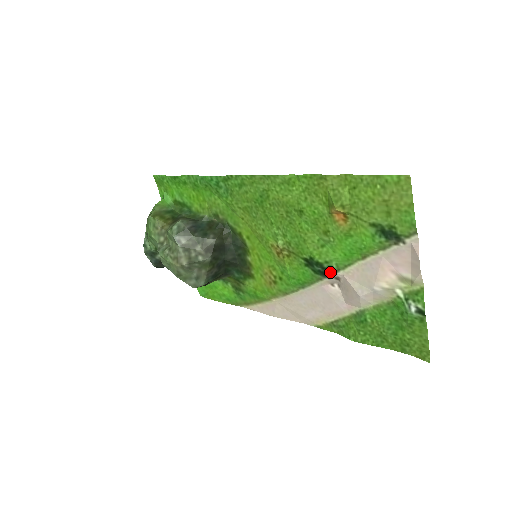
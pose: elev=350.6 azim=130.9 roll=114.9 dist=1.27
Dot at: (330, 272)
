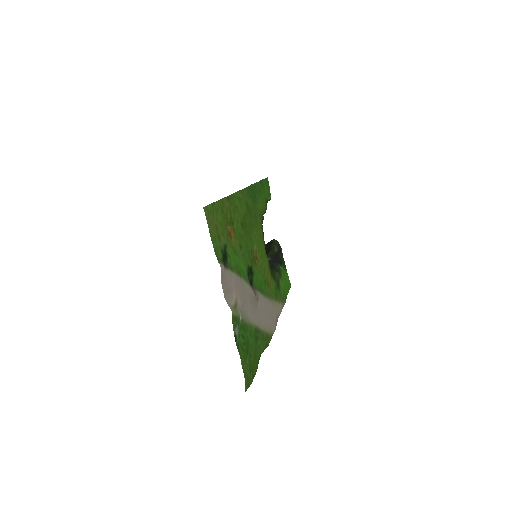
Dot at: (250, 283)
